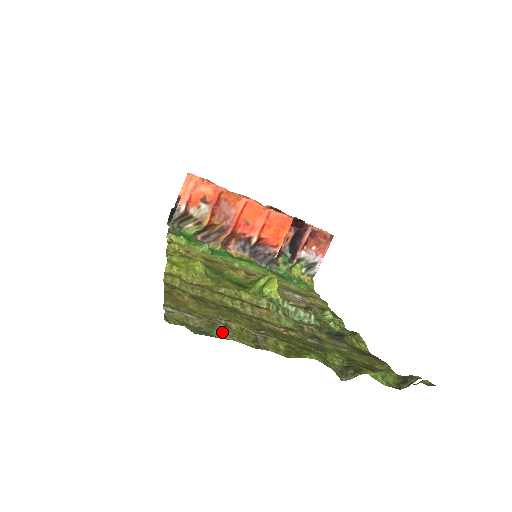
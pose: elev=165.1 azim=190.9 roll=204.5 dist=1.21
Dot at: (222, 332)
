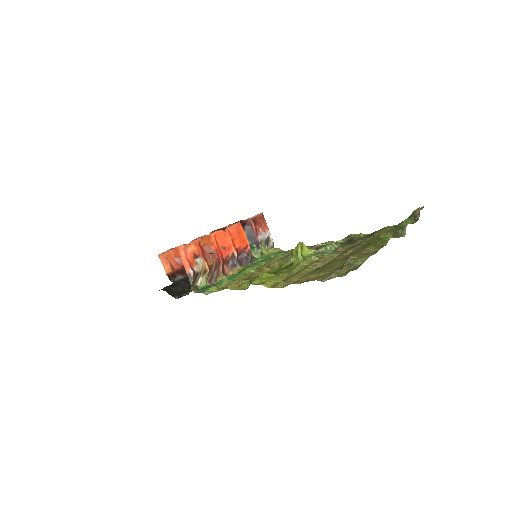
Dot at: (359, 261)
